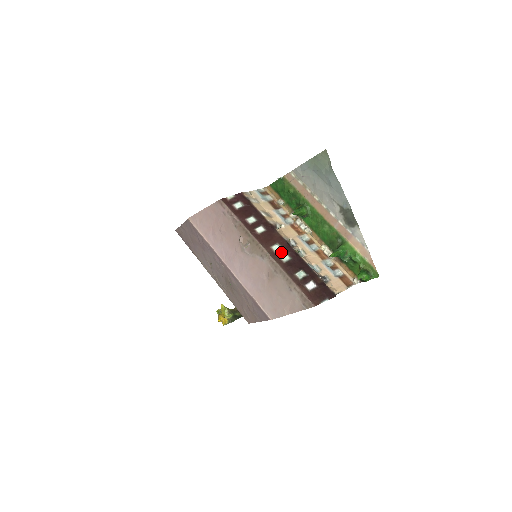
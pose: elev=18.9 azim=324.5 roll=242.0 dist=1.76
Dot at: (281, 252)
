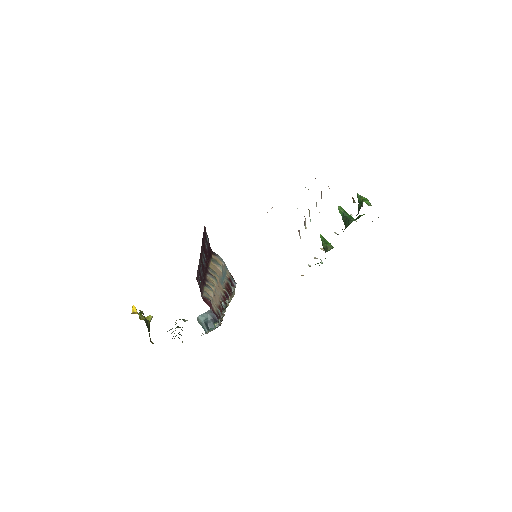
Dot at: occluded
